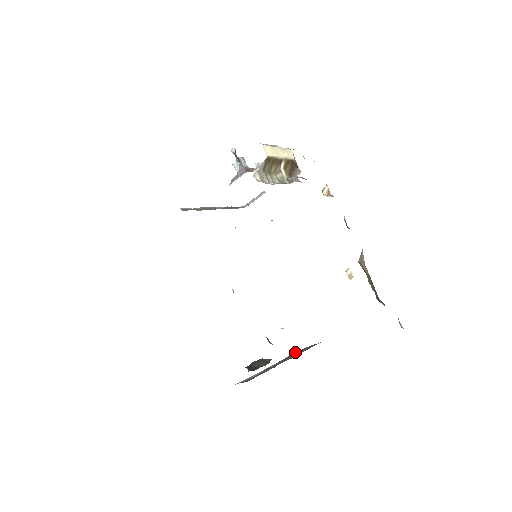
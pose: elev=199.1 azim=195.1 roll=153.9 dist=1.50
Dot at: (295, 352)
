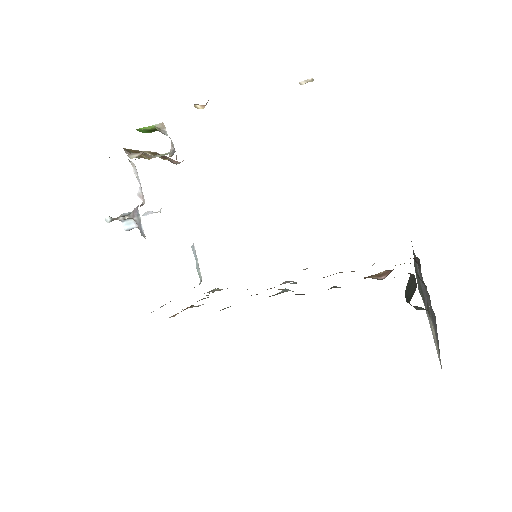
Dot at: occluded
